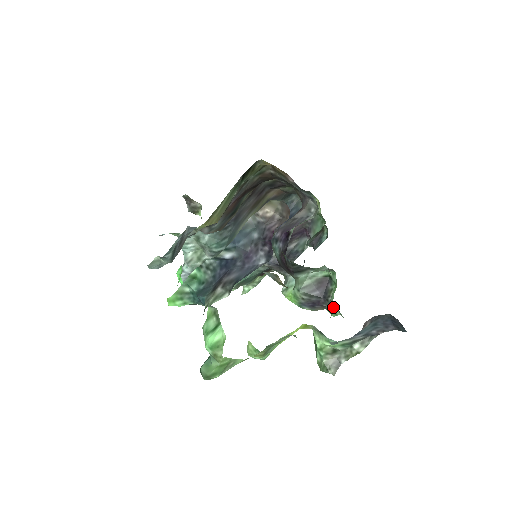
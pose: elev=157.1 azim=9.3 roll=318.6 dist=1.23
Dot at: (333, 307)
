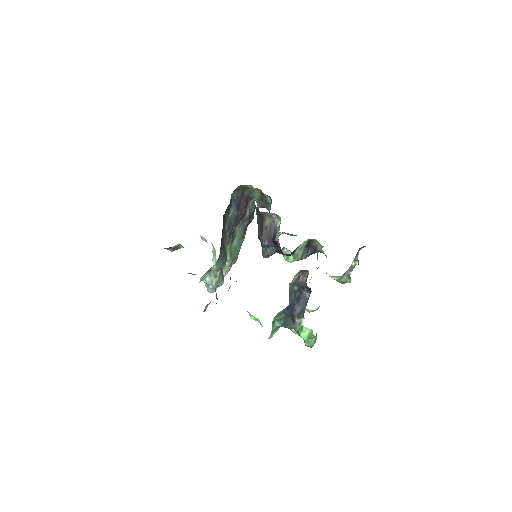
Dot at: occluded
